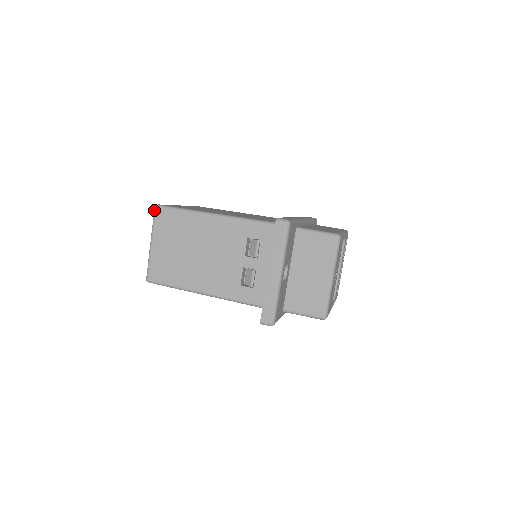
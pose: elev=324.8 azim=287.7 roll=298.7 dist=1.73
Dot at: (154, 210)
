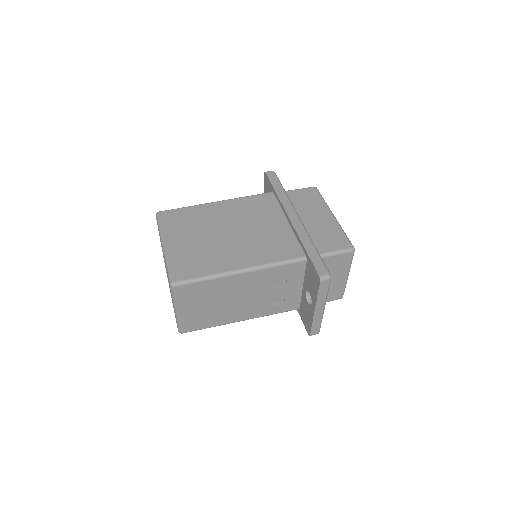
Dot at: (172, 289)
